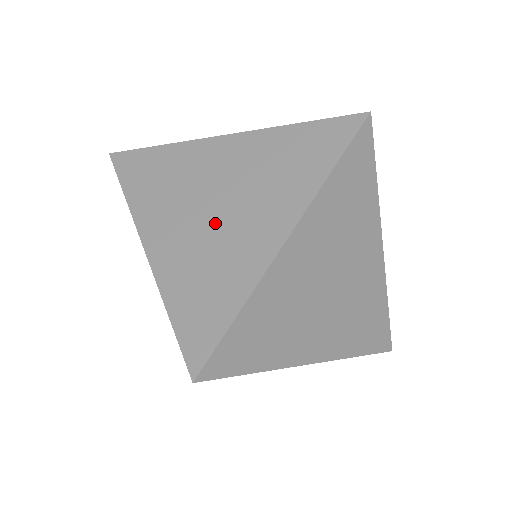
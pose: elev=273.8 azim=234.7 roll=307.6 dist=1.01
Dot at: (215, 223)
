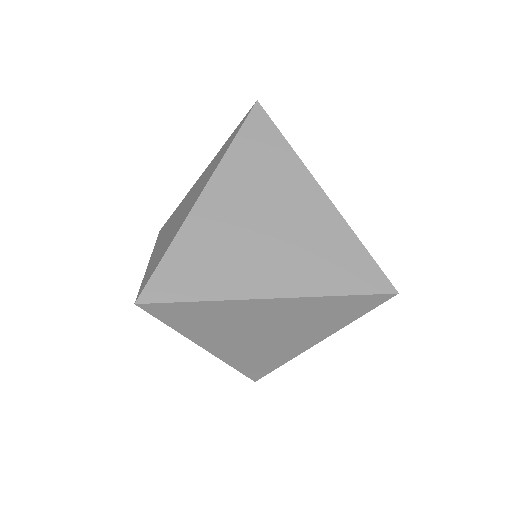
Dot at: (263, 341)
